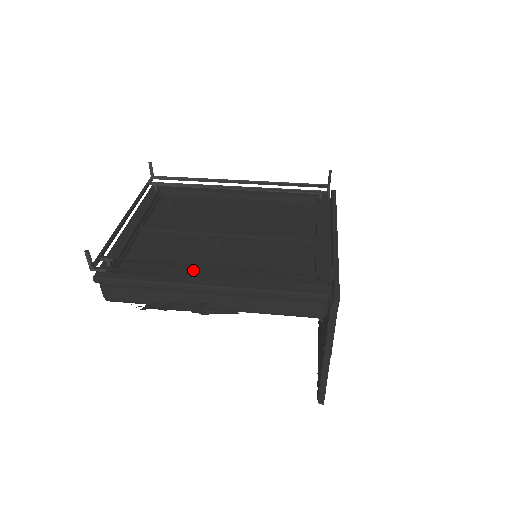
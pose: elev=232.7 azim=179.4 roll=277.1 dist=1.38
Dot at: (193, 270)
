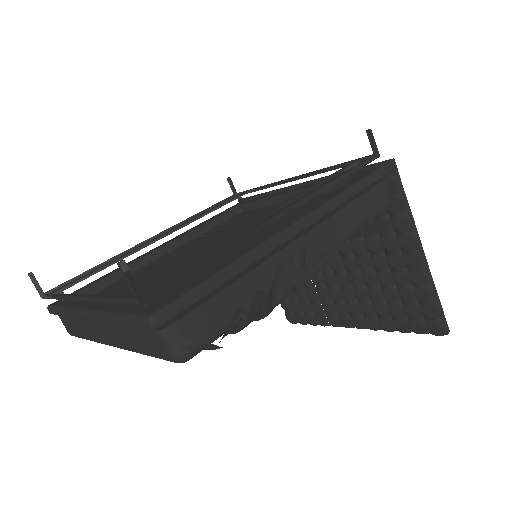
Dot at: occluded
